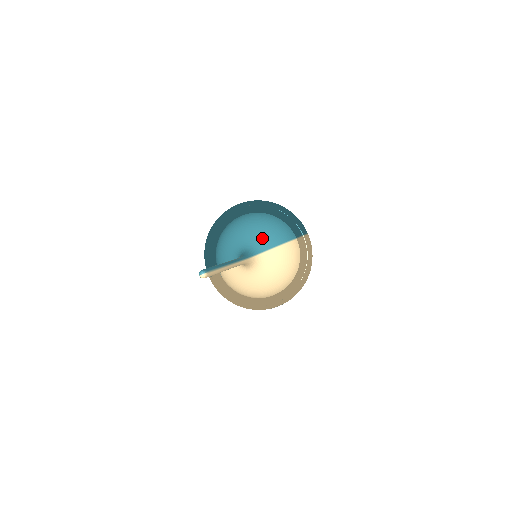
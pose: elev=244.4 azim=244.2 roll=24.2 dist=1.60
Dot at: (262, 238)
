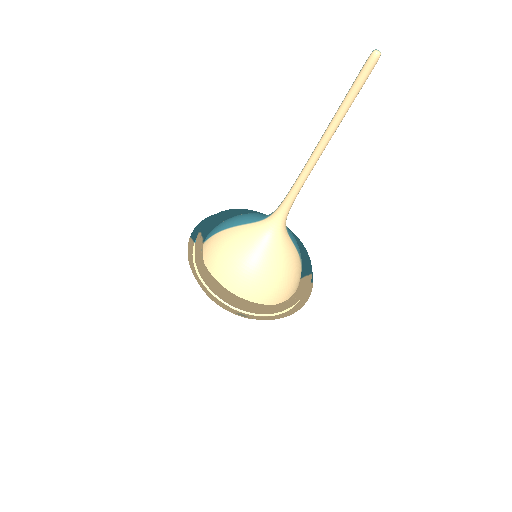
Dot at: occluded
